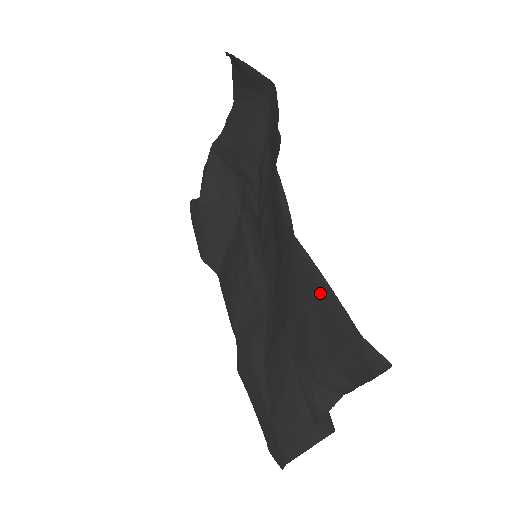
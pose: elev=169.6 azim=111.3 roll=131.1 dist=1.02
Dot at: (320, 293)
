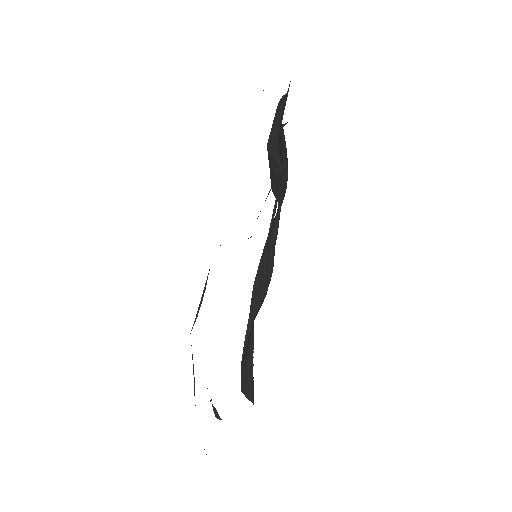
Dot at: (194, 381)
